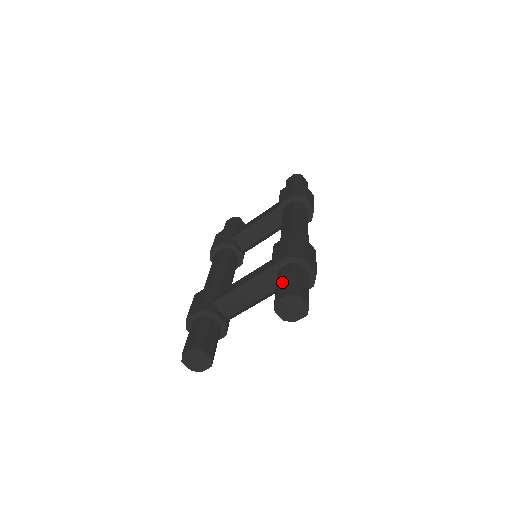
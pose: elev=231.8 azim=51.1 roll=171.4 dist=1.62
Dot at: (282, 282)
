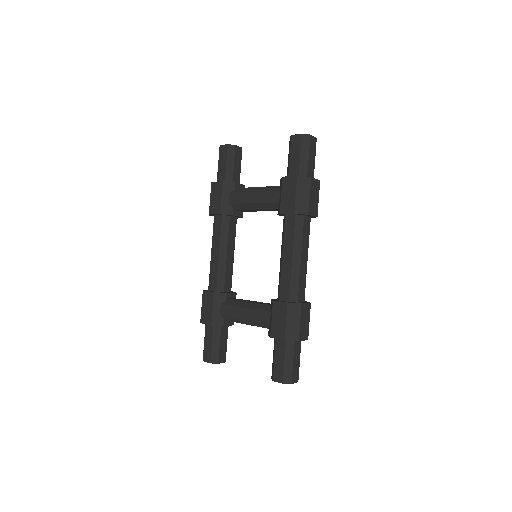
Dot at: (279, 362)
